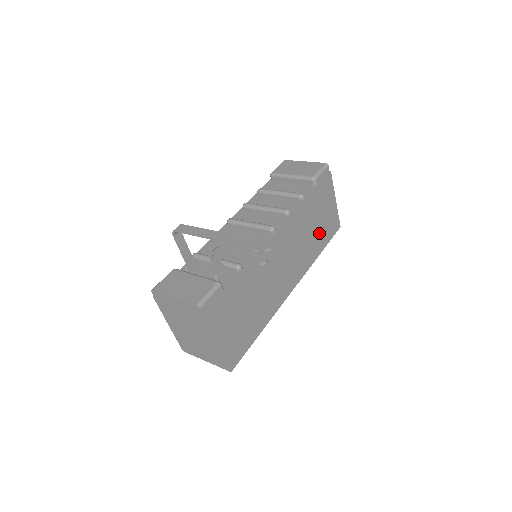
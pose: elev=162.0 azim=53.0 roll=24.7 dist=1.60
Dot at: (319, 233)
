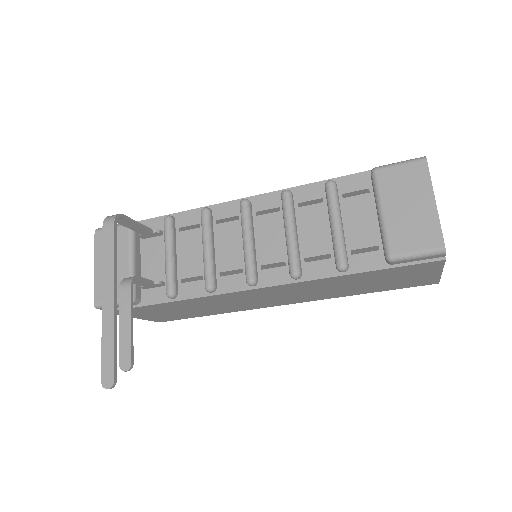
Dot at: (371, 286)
